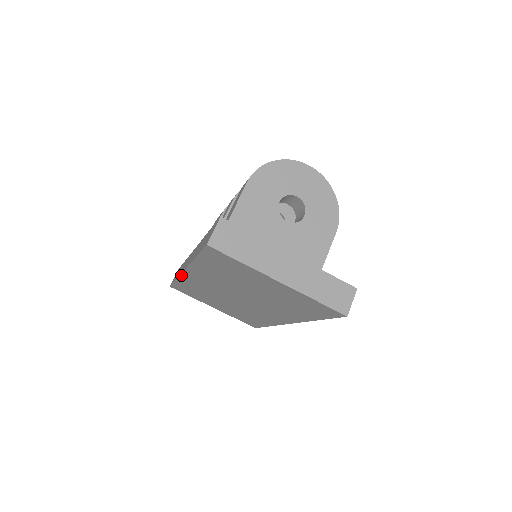
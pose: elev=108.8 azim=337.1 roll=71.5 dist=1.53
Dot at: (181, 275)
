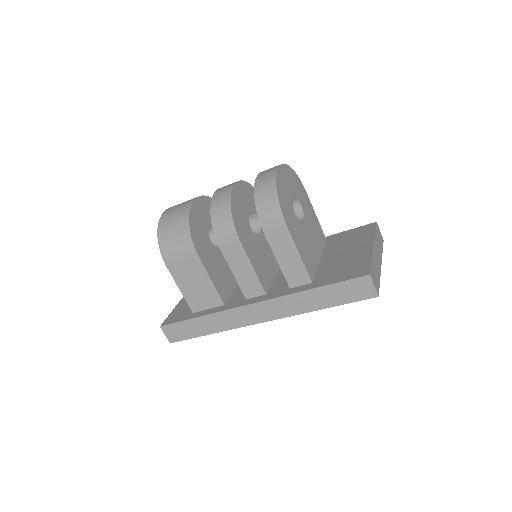
Dot at: (243, 326)
